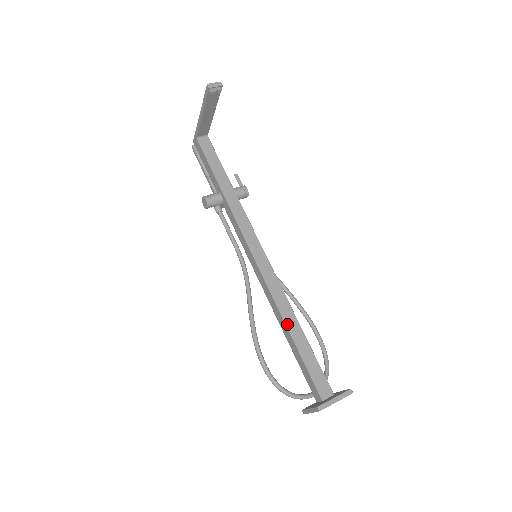
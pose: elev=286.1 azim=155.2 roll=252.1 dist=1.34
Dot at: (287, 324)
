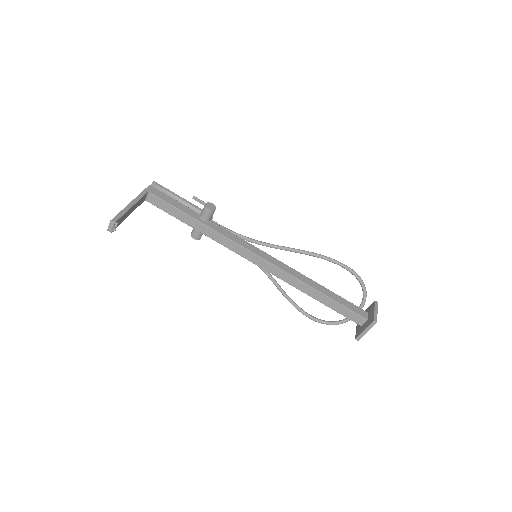
Dot at: (307, 294)
